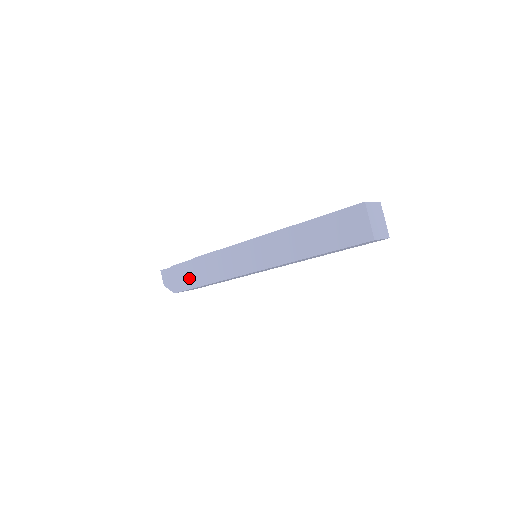
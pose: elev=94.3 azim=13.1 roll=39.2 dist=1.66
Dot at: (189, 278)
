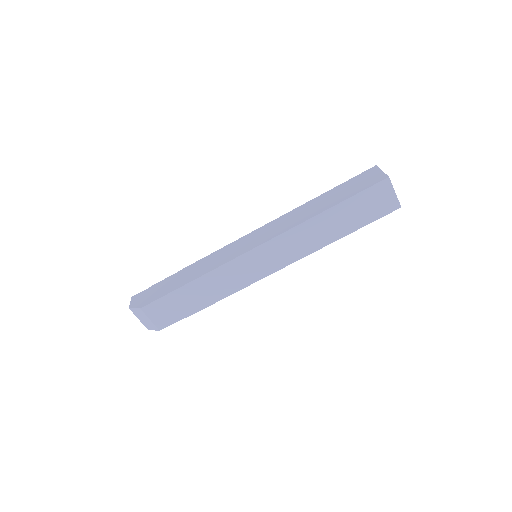
Dot at: (168, 287)
